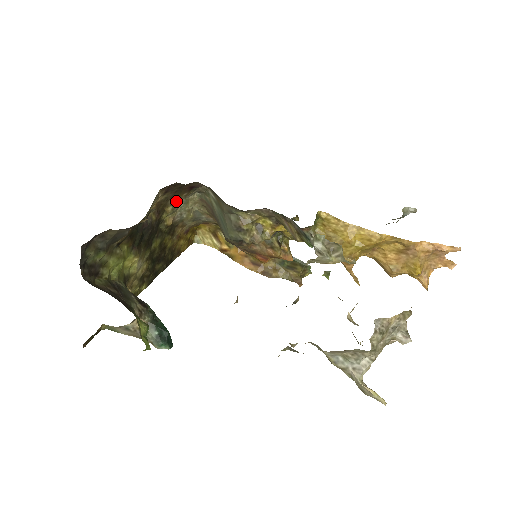
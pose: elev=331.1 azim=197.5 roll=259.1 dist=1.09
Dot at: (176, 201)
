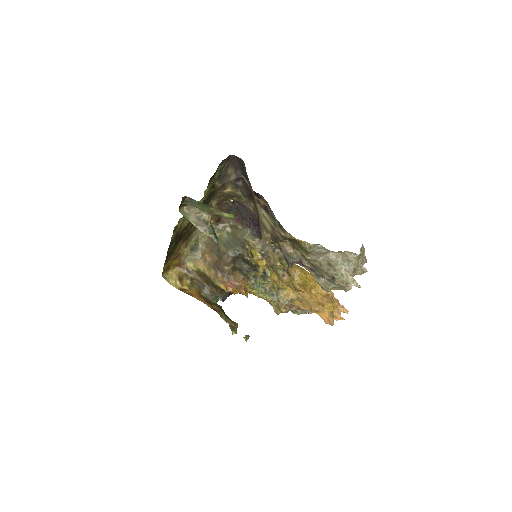
Dot at: occluded
